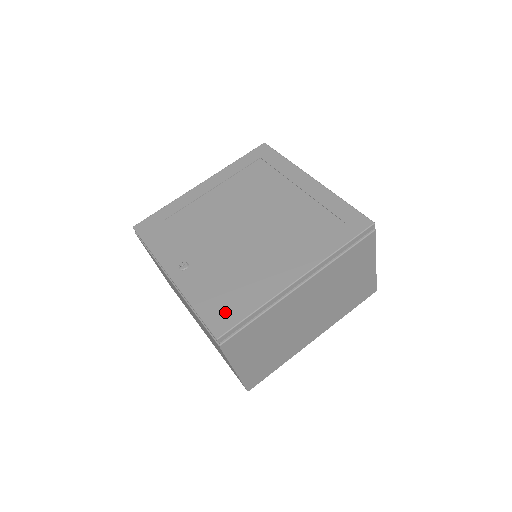
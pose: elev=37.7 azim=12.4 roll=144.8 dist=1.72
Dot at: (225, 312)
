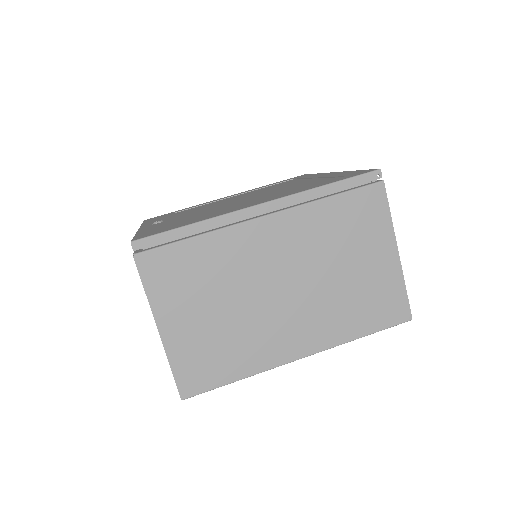
Dot at: (161, 230)
